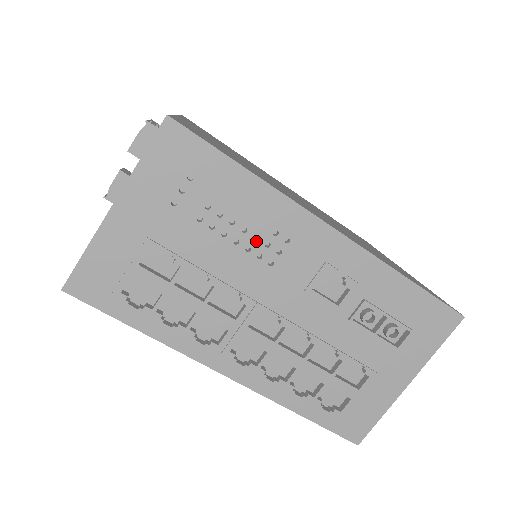
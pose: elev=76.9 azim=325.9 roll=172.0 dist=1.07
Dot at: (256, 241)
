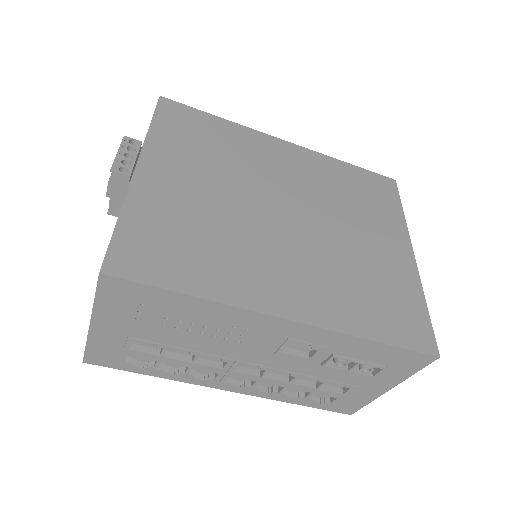
Dot at: (219, 332)
